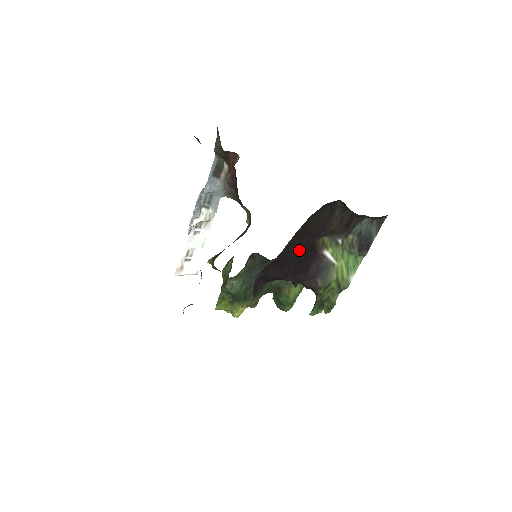
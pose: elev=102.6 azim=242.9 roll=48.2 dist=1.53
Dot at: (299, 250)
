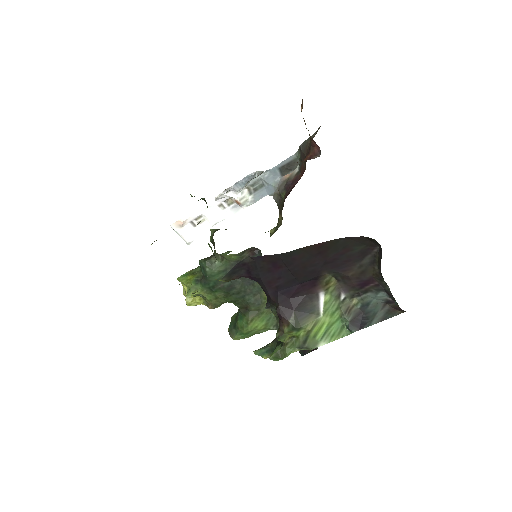
Dot at: (303, 266)
